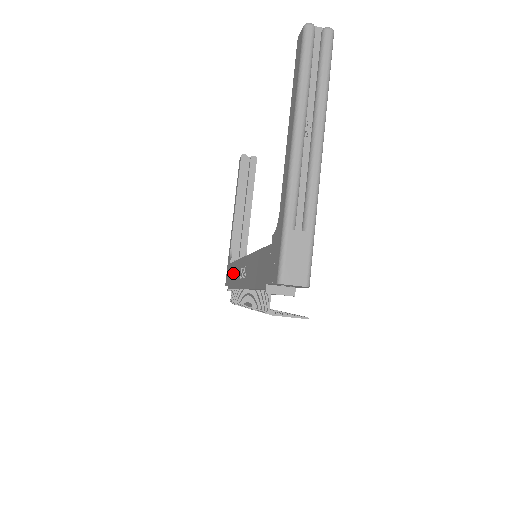
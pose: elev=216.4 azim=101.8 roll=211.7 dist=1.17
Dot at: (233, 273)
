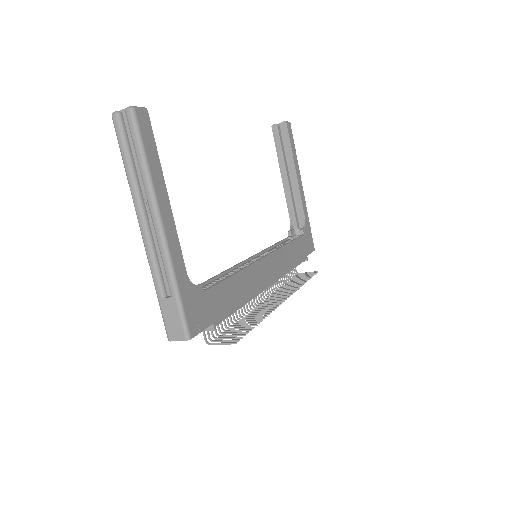
Dot at: occluded
